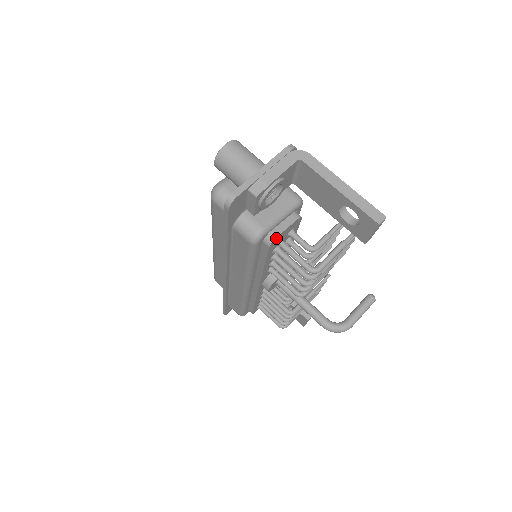
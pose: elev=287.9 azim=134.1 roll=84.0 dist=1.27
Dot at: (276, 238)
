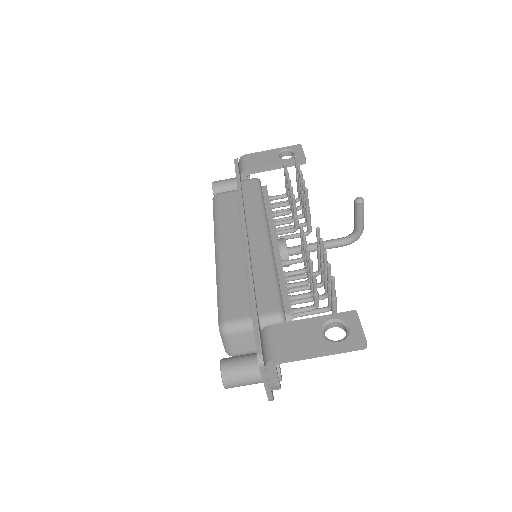
Dot at: occluded
